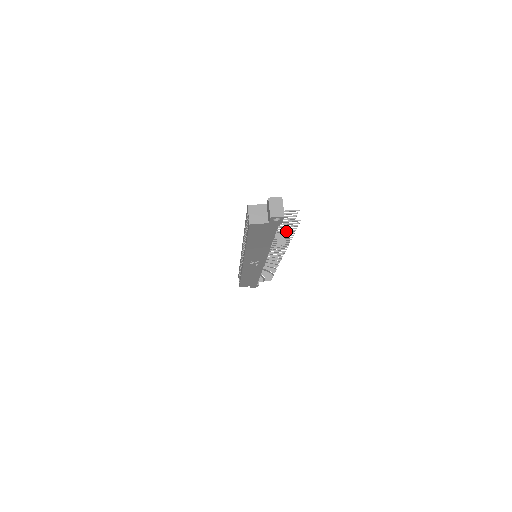
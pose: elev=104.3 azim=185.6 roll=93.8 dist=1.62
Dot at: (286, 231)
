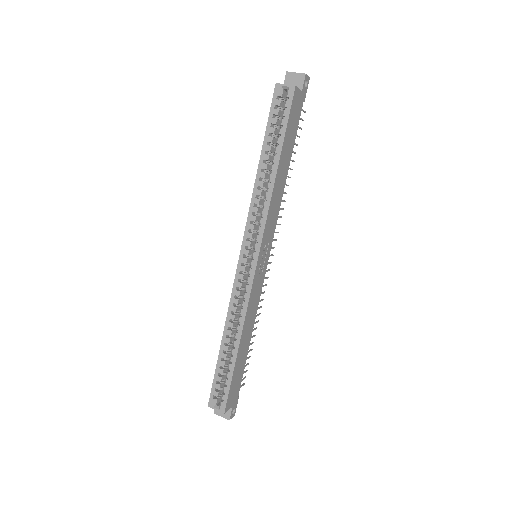
Dot at: (294, 143)
